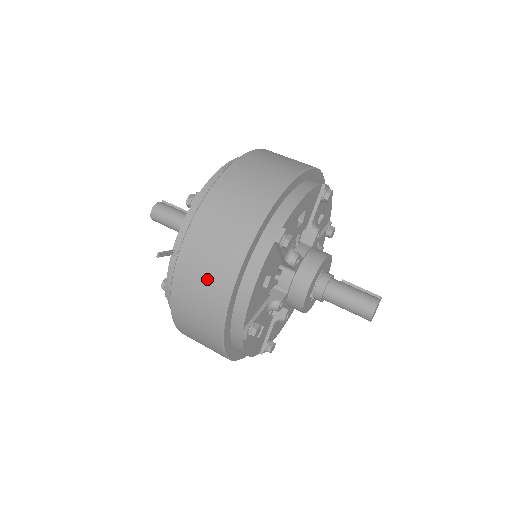
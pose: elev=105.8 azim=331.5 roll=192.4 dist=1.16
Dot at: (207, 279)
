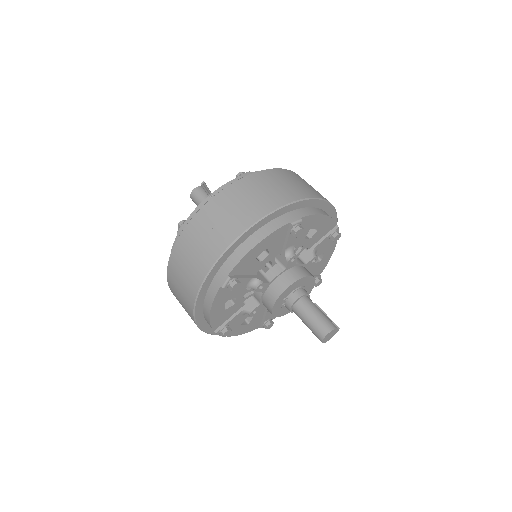
Dot at: (226, 220)
